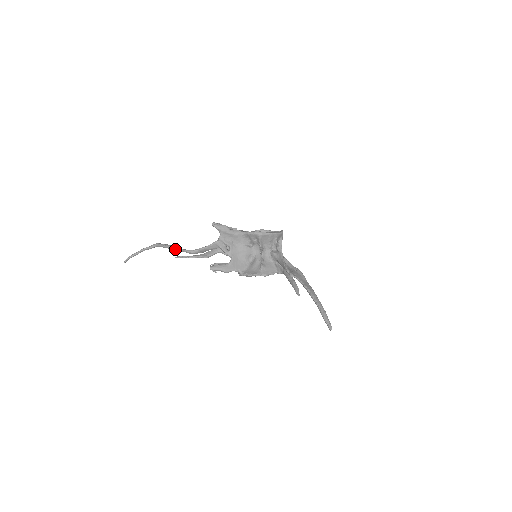
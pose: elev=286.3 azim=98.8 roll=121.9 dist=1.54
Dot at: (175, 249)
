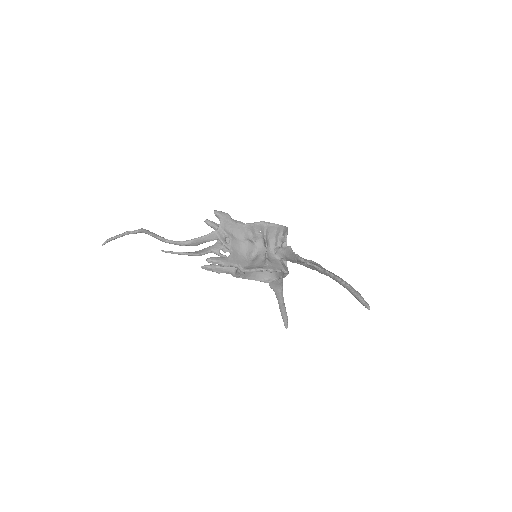
Dot at: (163, 239)
